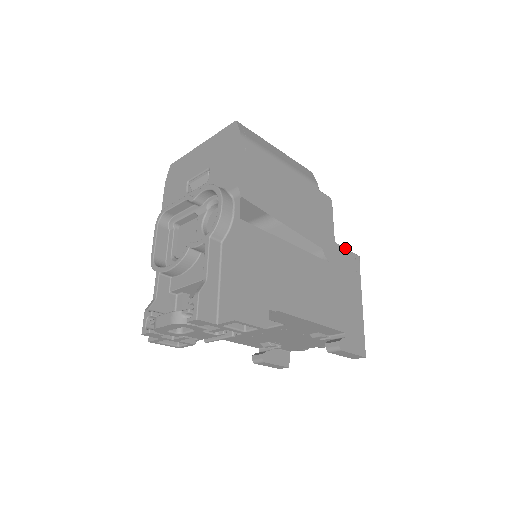
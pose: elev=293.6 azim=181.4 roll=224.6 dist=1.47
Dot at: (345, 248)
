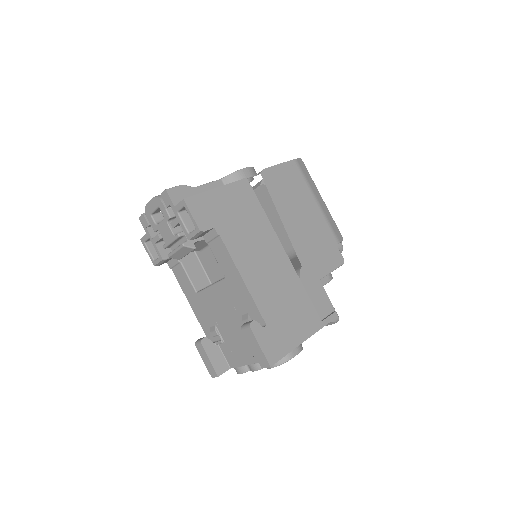
Dot at: (327, 295)
